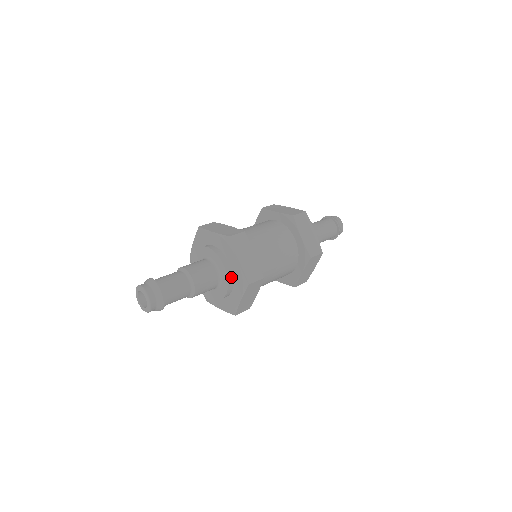
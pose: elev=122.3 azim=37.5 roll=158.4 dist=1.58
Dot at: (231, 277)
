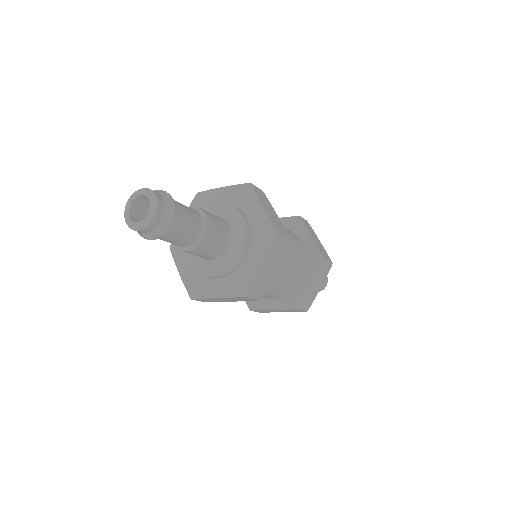
Dot at: (250, 233)
